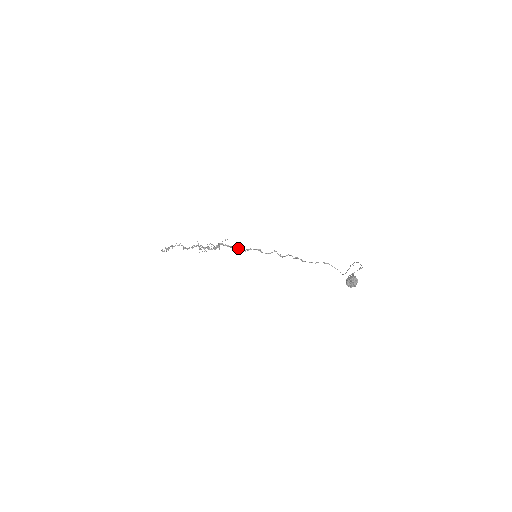
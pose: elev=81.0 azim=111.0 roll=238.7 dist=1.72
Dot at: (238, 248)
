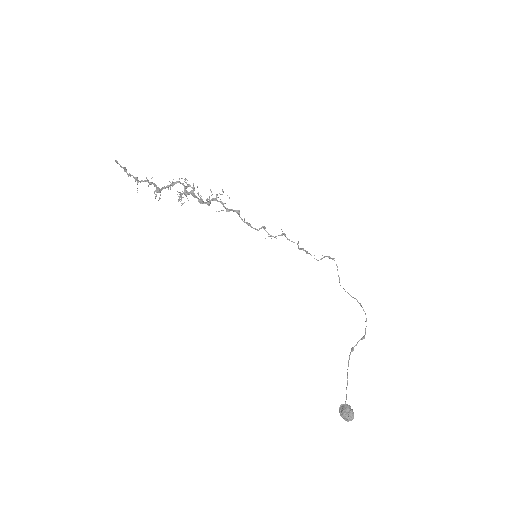
Dot at: (236, 211)
